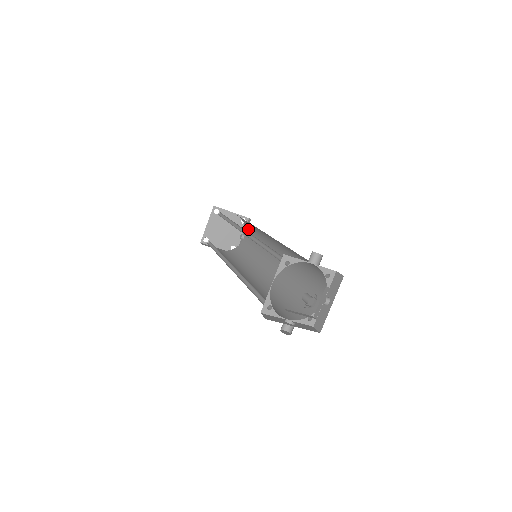
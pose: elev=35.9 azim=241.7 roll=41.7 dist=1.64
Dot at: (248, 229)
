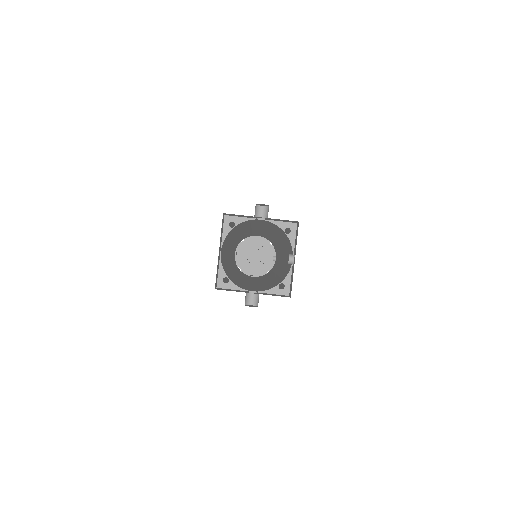
Dot at: (274, 247)
